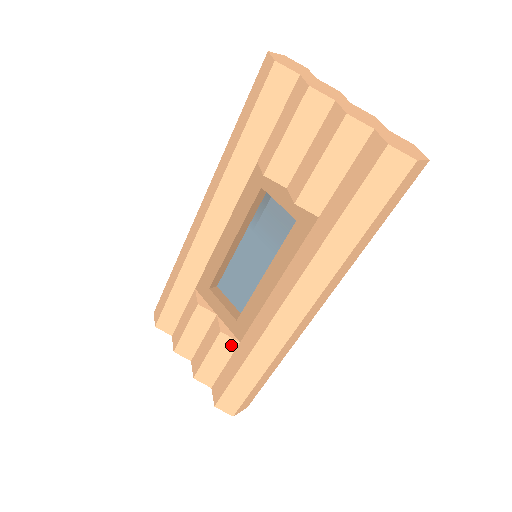
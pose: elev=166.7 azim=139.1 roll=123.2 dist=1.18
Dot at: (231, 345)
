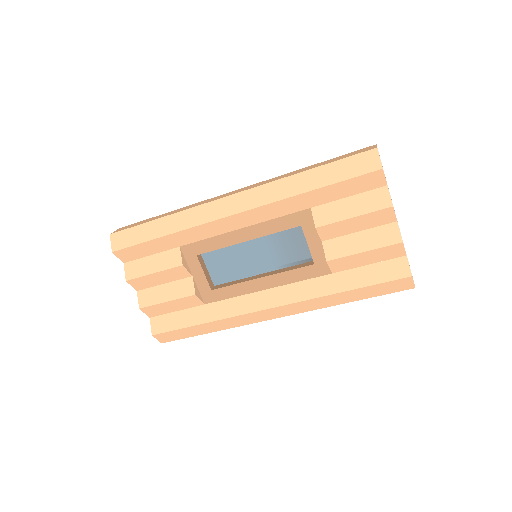
Dot at: (195, 303)
